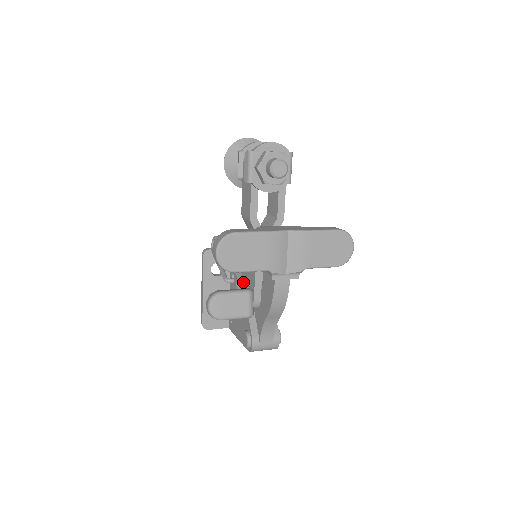
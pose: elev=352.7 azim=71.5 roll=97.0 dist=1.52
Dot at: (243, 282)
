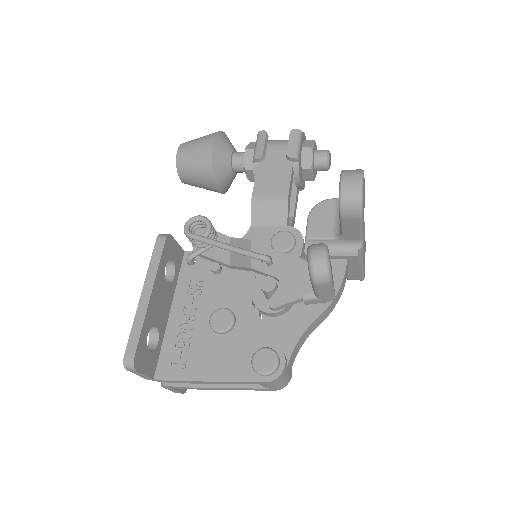
Dot at: occluded
